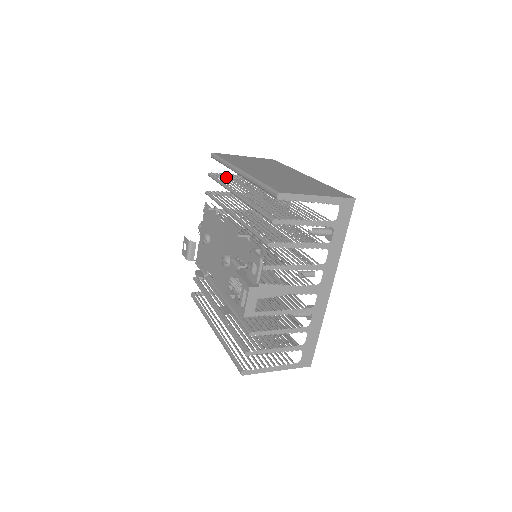
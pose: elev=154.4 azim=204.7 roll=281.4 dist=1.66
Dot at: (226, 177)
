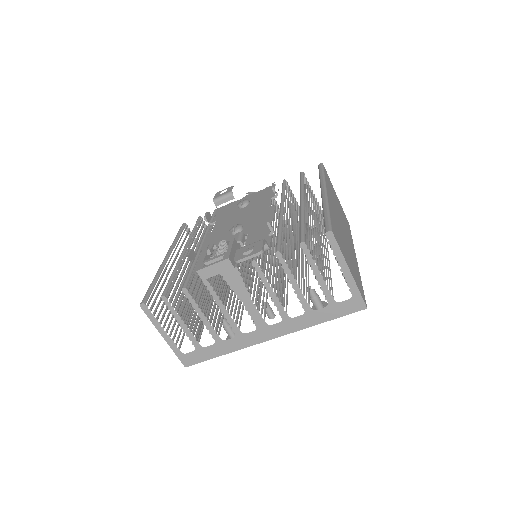
Dot at: (309, 188)
